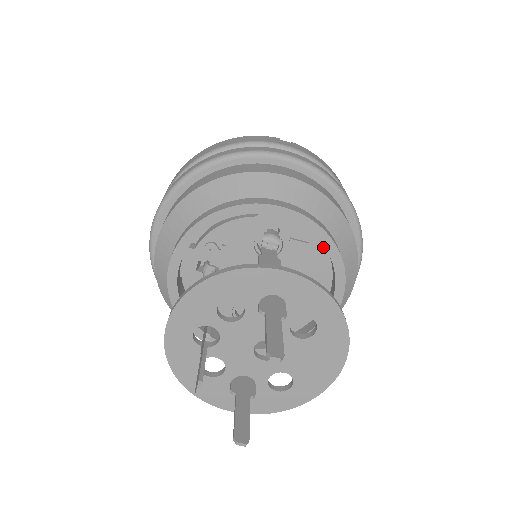
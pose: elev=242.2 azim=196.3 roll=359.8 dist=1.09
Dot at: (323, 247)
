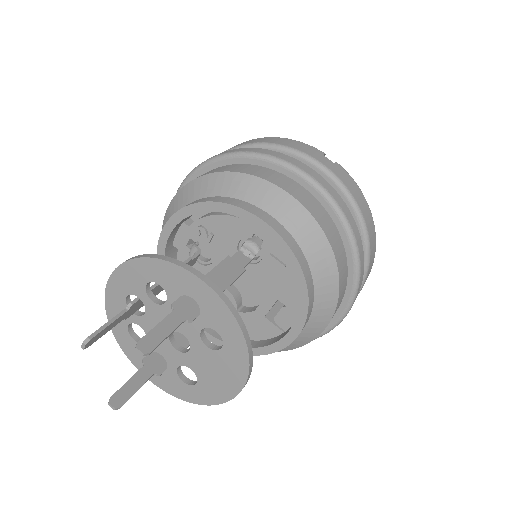
Dot at: occluded
